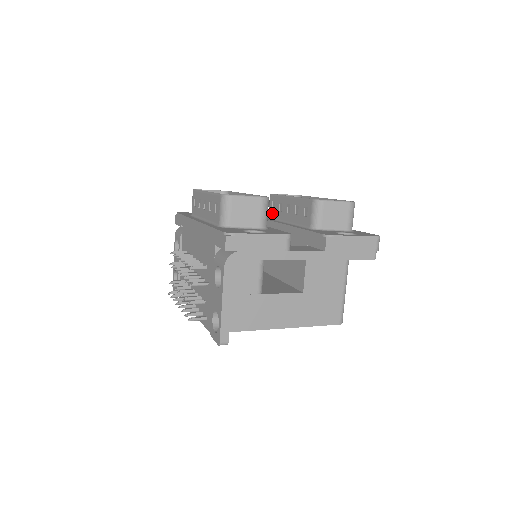
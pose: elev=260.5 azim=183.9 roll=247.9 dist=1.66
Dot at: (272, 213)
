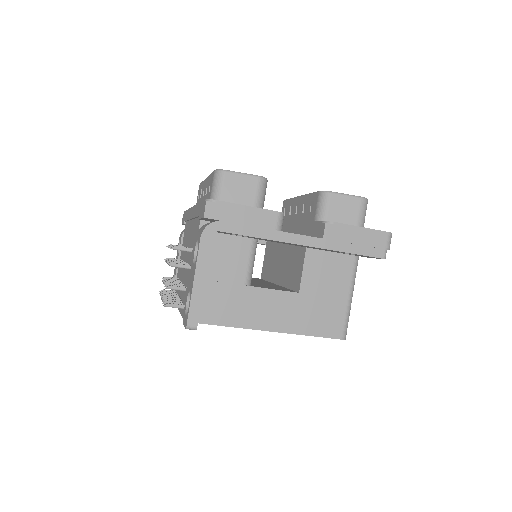
Dot at: occluded
